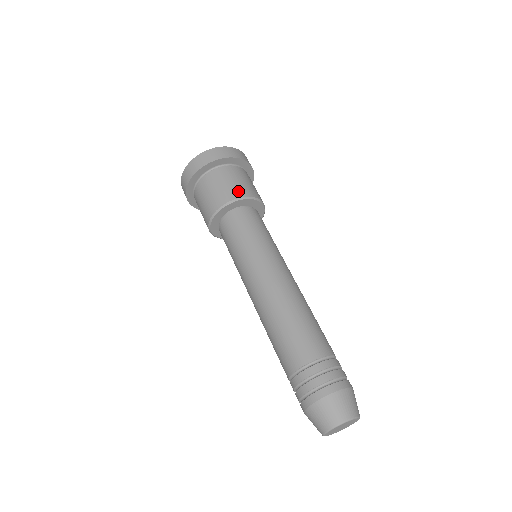
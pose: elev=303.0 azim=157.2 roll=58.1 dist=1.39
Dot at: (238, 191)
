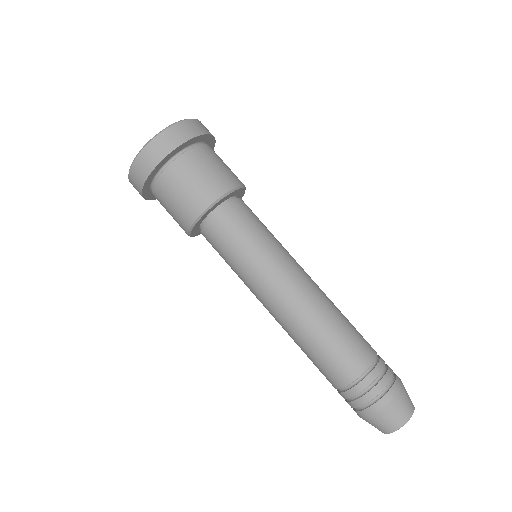
Dot at: (224, 181)
